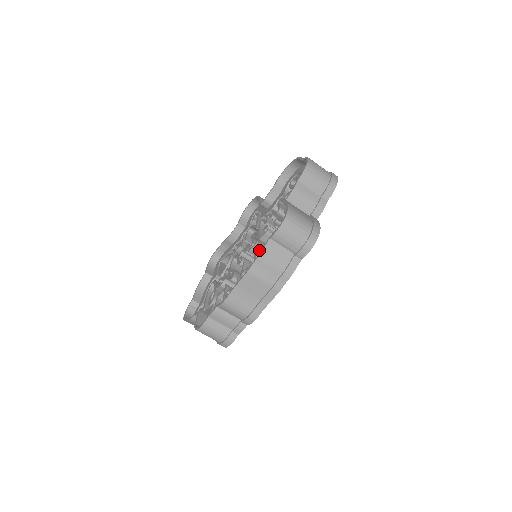
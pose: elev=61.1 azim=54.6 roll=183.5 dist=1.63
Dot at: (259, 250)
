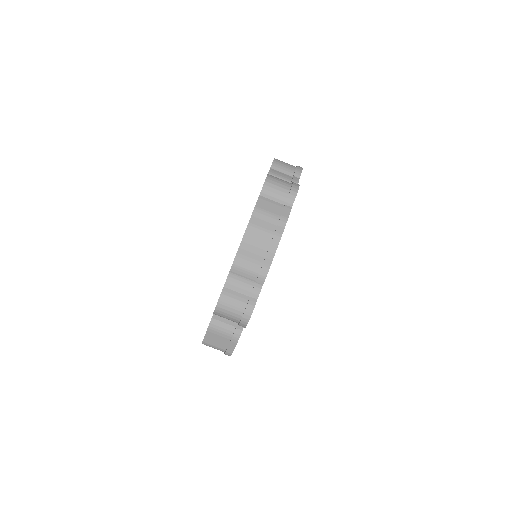
Dot at: occluded
